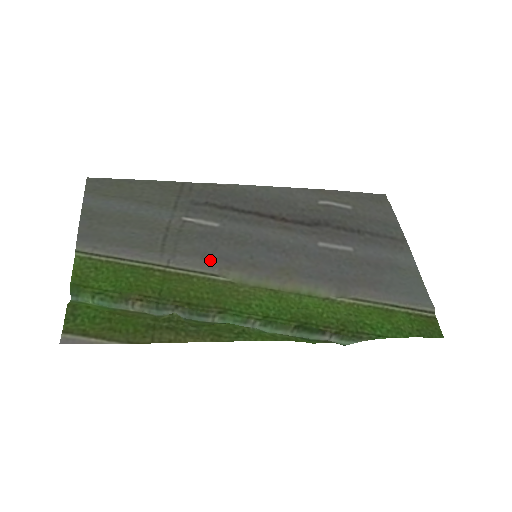
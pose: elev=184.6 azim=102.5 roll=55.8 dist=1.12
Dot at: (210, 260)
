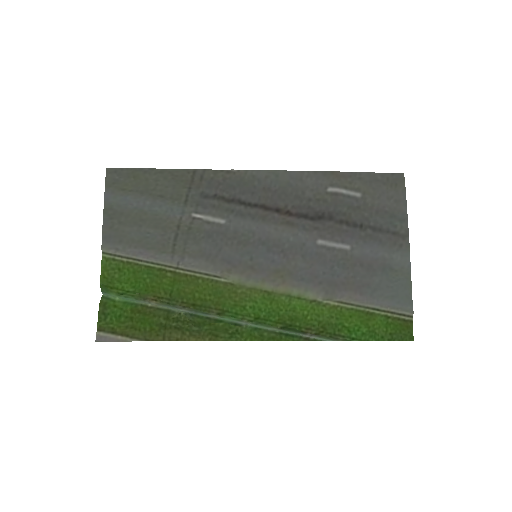
Dot at: (214, 262)
